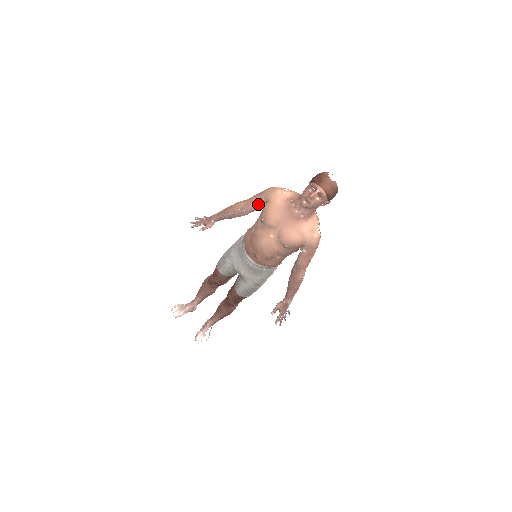
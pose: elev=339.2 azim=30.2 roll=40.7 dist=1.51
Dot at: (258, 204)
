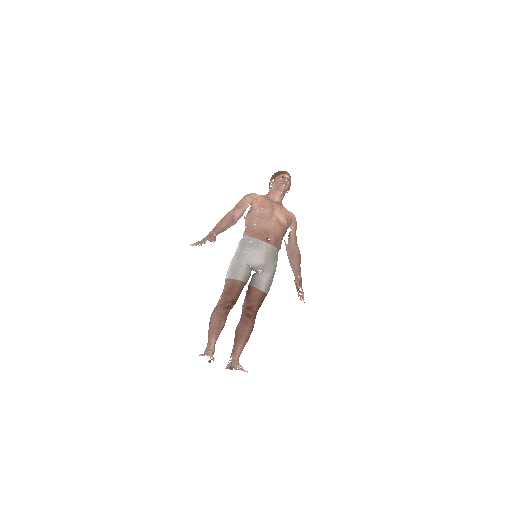
Dot at: (246, 206)
